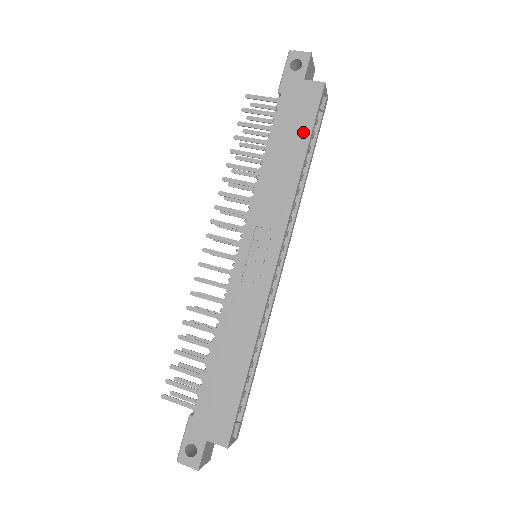
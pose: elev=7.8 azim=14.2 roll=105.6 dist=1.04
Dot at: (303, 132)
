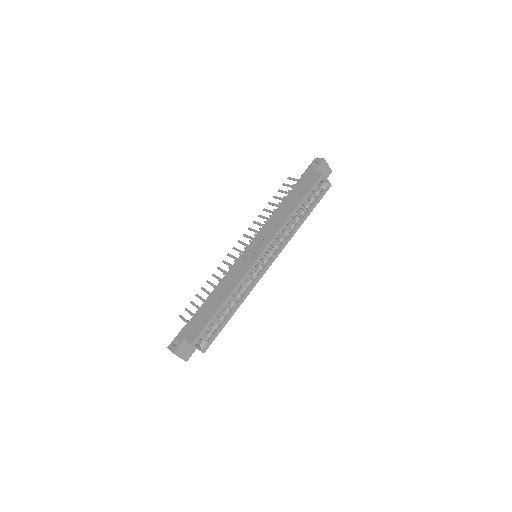
Dot at: (302, 195)
